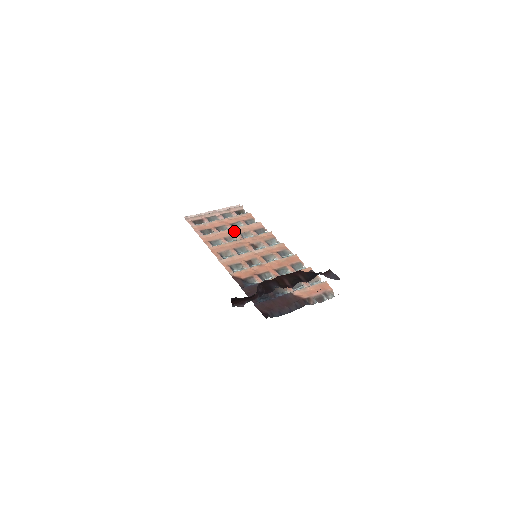
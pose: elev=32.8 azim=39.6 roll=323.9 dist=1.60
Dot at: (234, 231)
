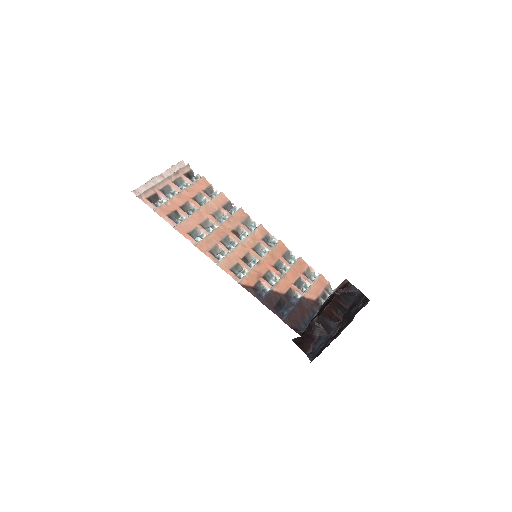
Dot at: (204, 212)
